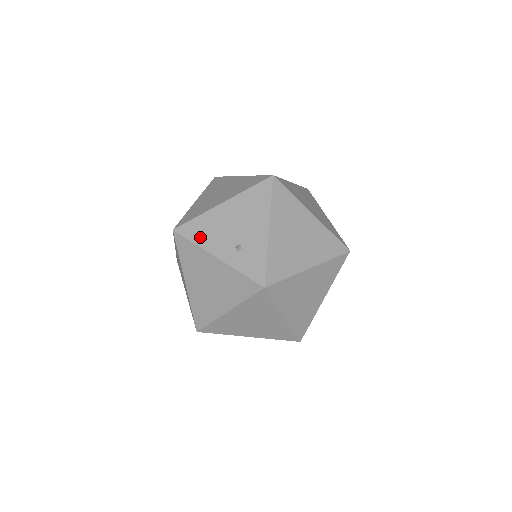
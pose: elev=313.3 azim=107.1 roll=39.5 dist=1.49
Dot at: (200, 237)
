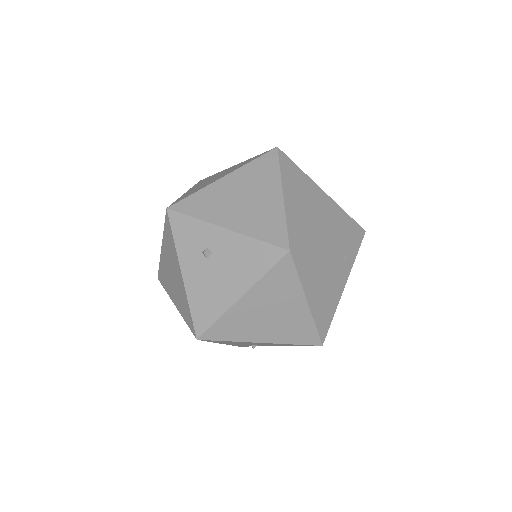
Dot at: occluded
